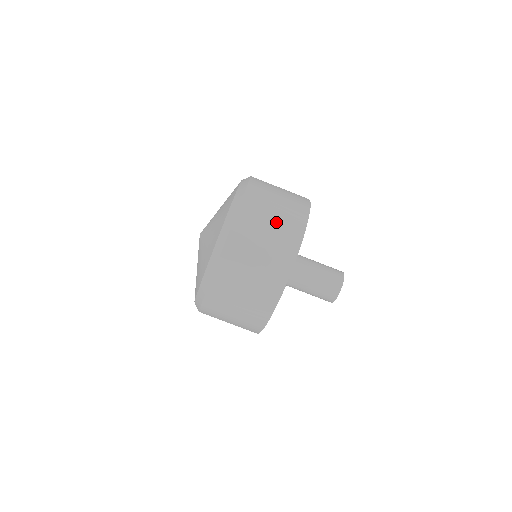
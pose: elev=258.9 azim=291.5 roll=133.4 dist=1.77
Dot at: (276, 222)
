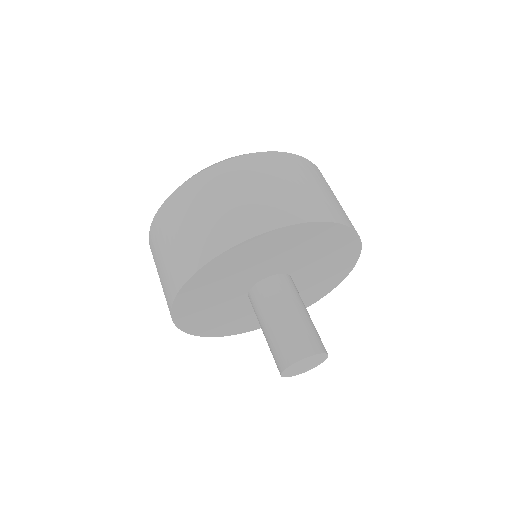
Dot at: (223, 209)
